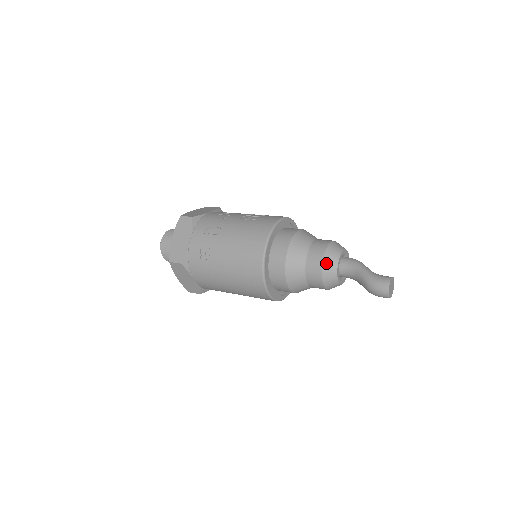
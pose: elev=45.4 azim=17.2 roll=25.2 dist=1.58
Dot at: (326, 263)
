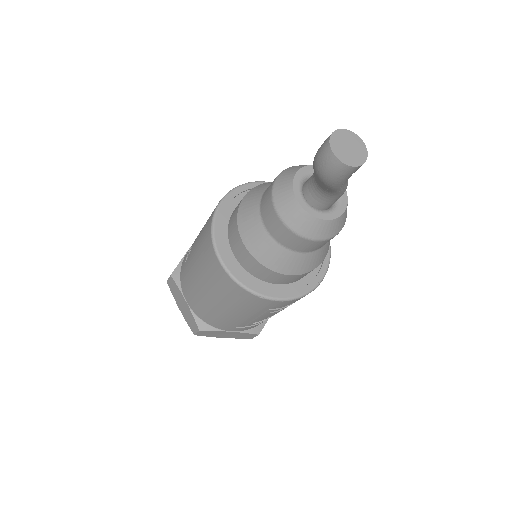
Dot at: (279, 179)
